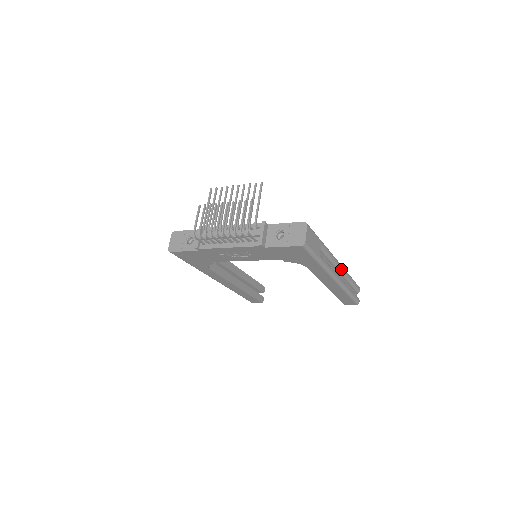
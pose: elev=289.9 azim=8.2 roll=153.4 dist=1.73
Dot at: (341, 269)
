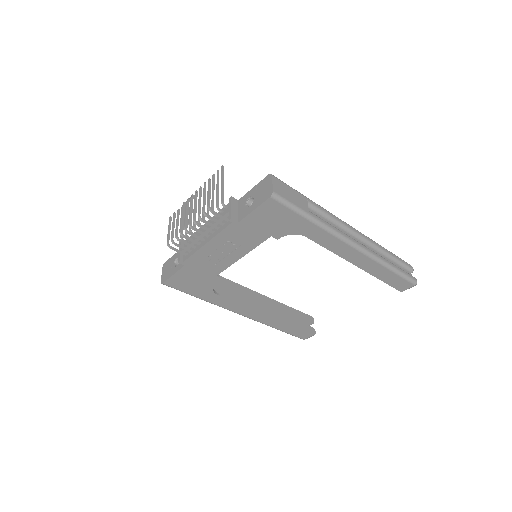
Dot at: (361, 236)
